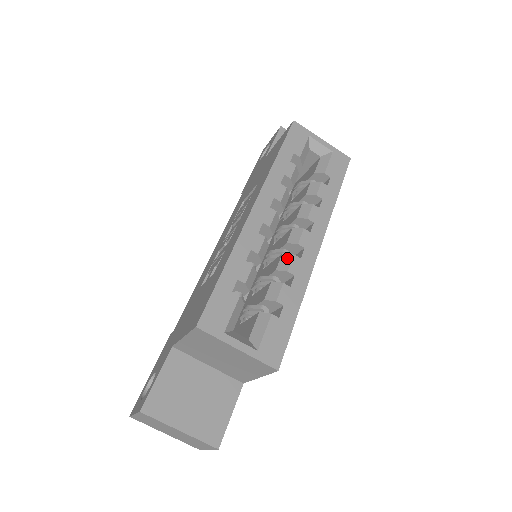
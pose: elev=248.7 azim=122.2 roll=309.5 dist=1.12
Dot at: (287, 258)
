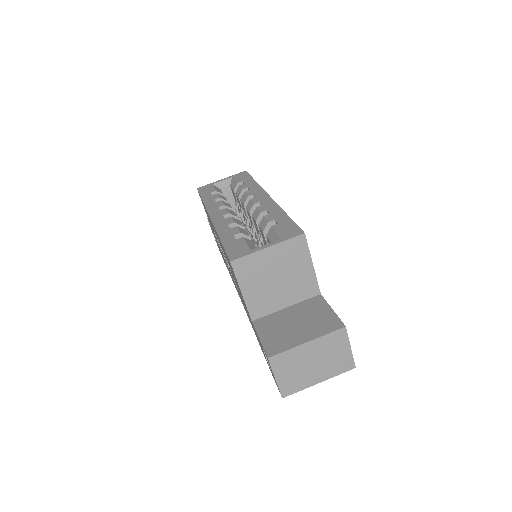
Dot at: (255, 212)
